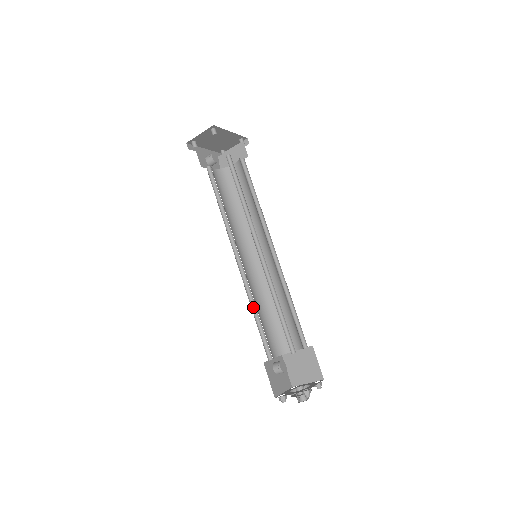
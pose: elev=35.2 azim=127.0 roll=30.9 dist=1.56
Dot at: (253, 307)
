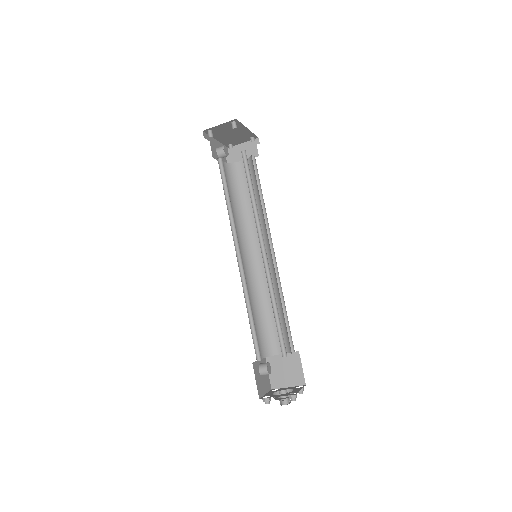
Dot at: (248, 306)
